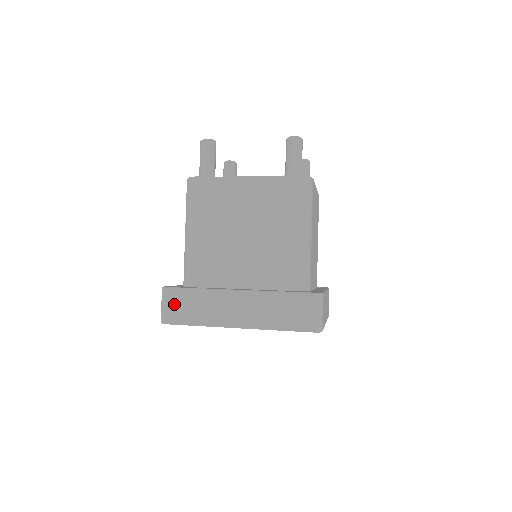
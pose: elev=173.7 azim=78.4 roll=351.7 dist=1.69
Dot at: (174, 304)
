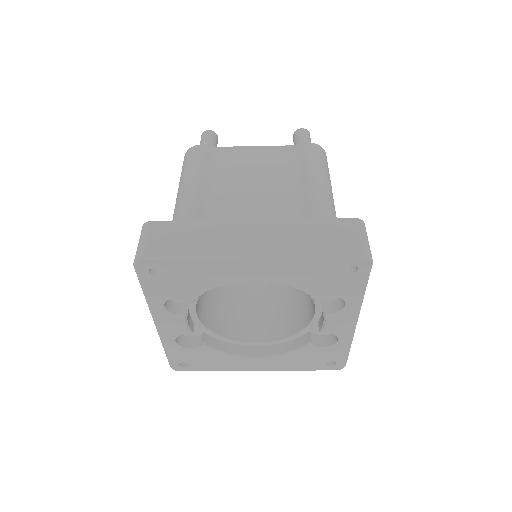
Dot at: (159, 236)
